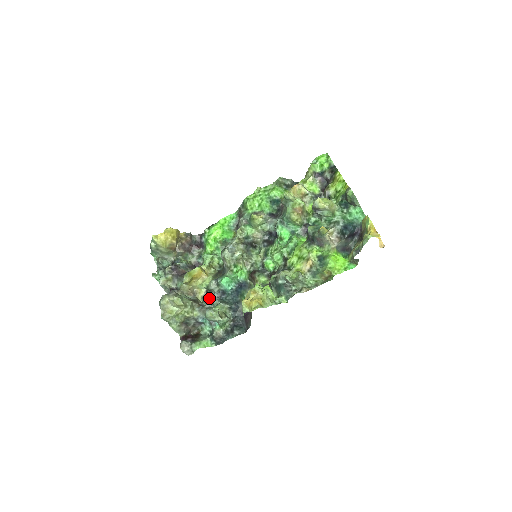
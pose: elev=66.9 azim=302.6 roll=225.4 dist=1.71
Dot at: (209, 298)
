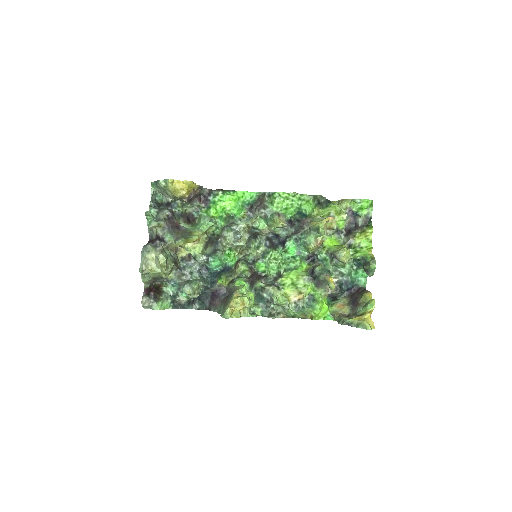
Dot at: (190, 265)
